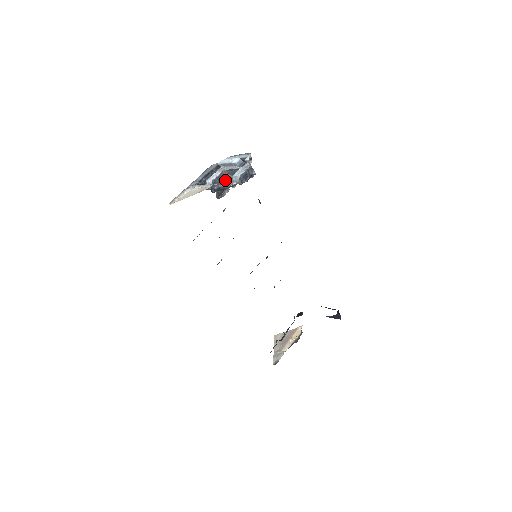
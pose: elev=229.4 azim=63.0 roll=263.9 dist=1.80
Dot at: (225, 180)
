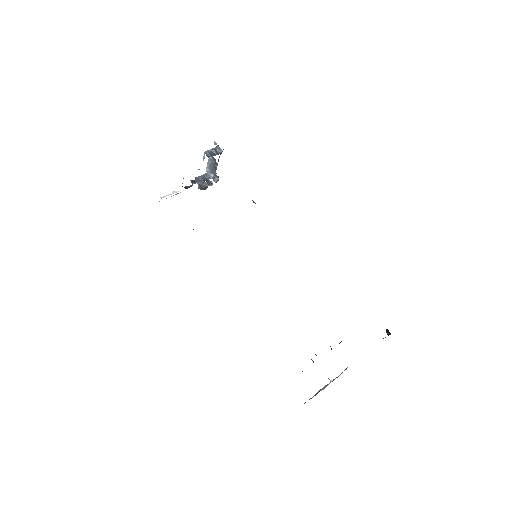
Dot at: occluded
